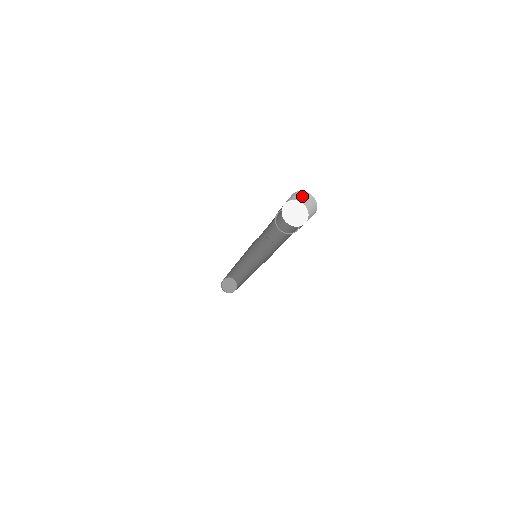
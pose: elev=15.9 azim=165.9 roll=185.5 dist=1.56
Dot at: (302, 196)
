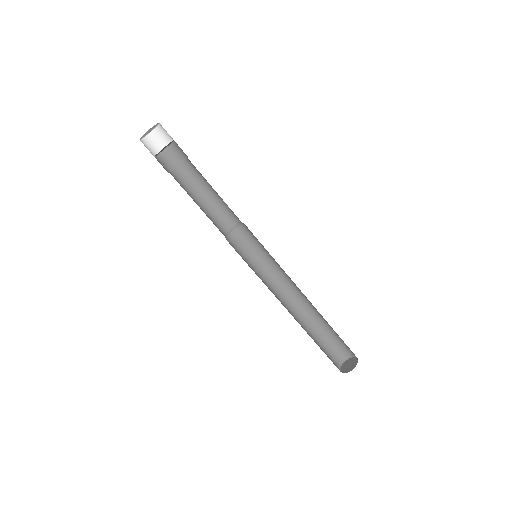
Dot at: occluded
